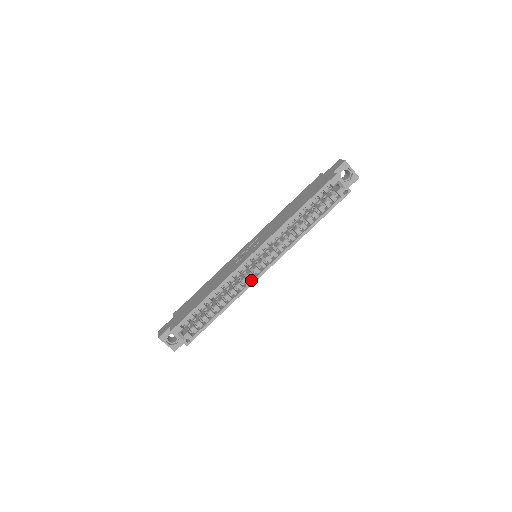
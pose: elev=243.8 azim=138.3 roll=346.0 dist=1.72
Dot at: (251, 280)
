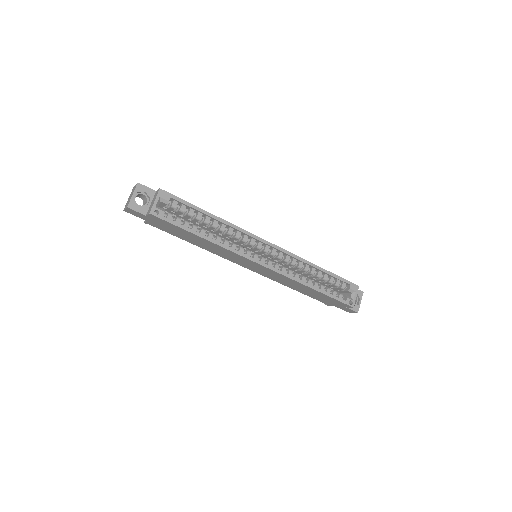
Dot at: (246, 254)
